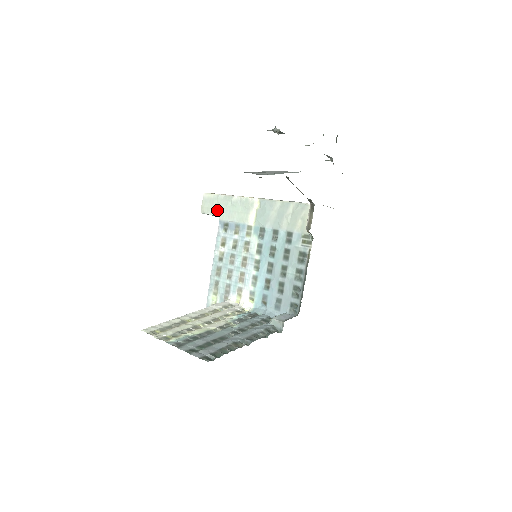
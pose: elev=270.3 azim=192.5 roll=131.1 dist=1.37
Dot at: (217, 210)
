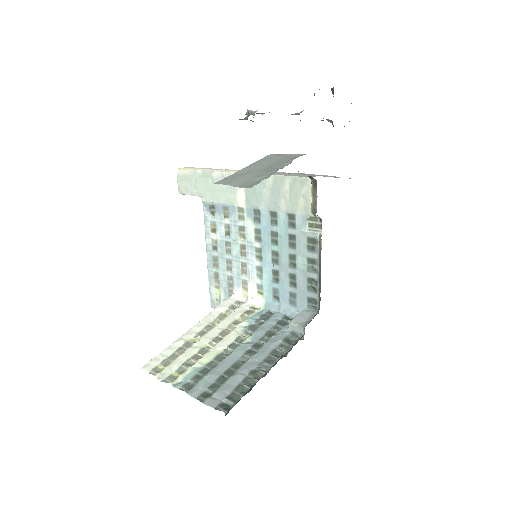
Dot at: (197, 190)
